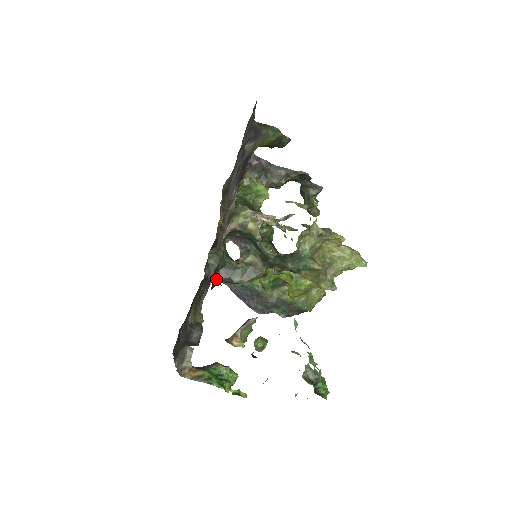
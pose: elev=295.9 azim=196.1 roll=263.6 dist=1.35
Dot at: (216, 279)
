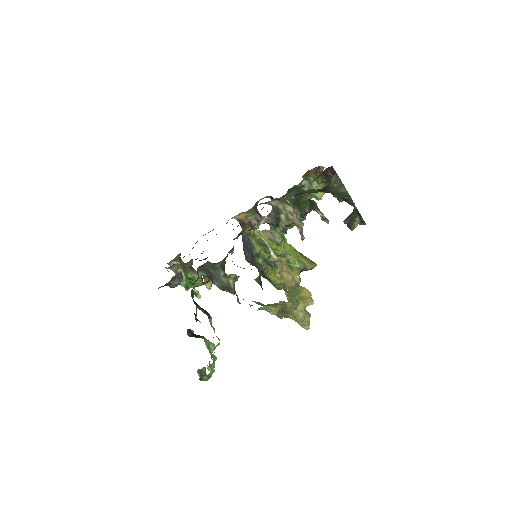
Dot at: (203, 274)
